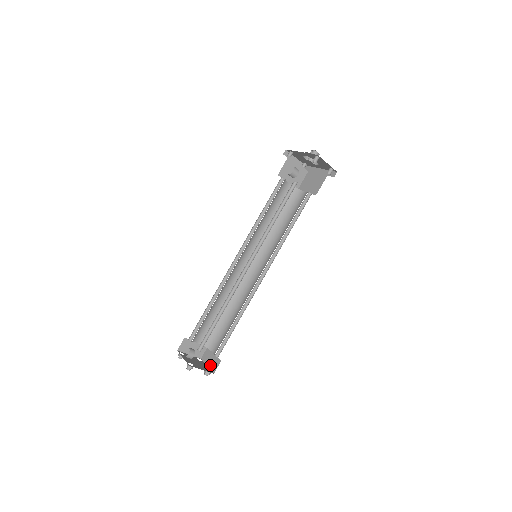
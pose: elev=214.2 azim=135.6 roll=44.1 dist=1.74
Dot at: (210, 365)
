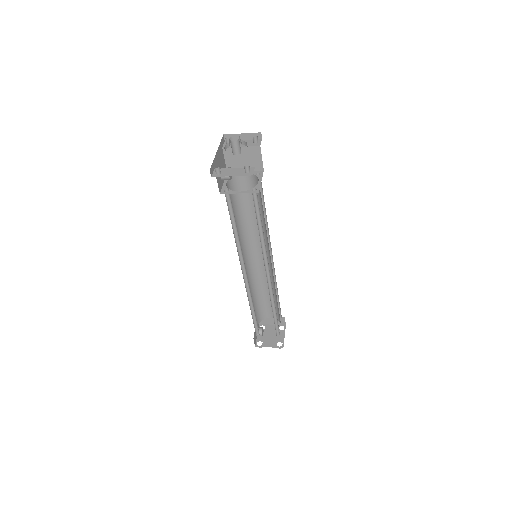
Dot at: (284, 337)
